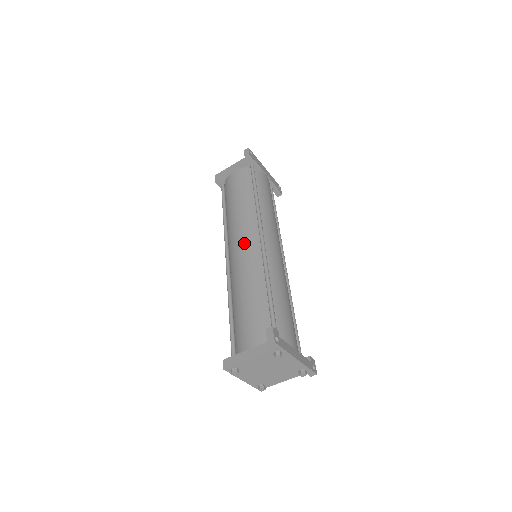
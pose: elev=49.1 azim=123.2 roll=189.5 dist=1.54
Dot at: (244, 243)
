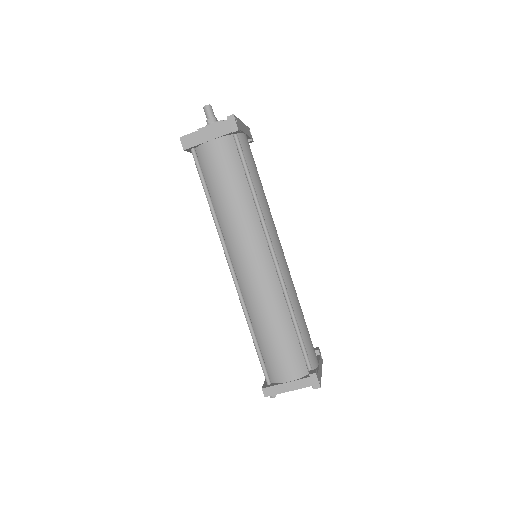
Dot at: (255, 262)
